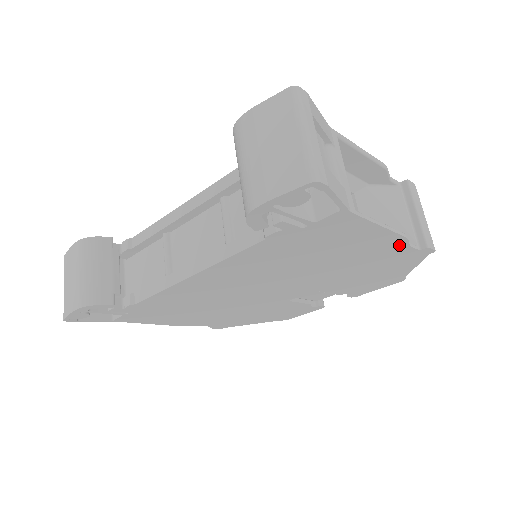
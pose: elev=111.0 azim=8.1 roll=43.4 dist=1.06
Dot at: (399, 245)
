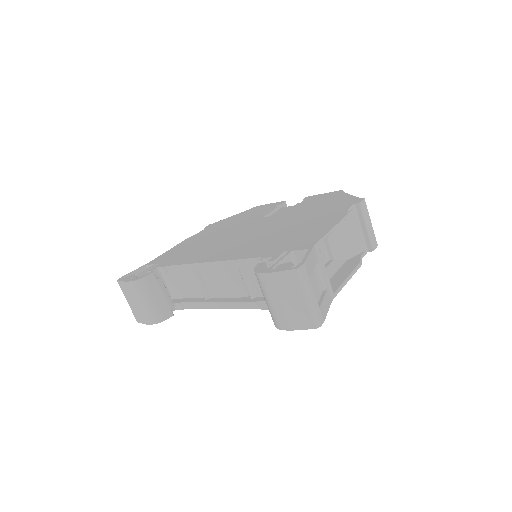
Dot at: occluded
